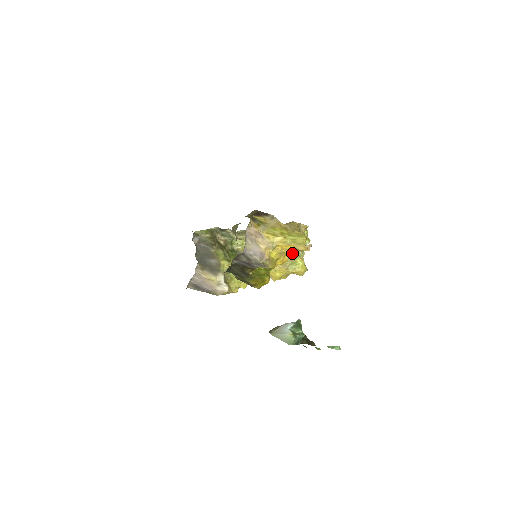
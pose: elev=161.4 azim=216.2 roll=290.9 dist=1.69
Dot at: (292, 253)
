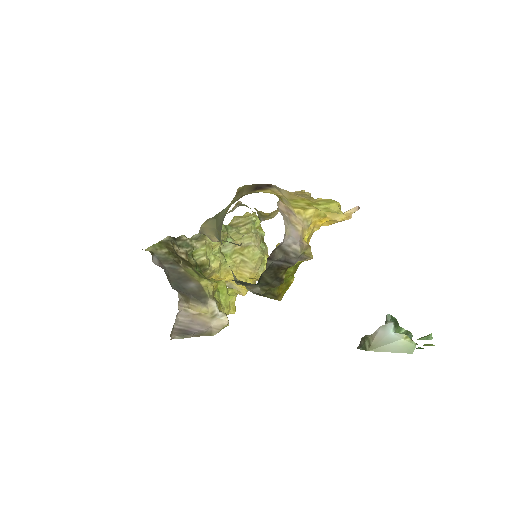
Dot at: (260, 249)
